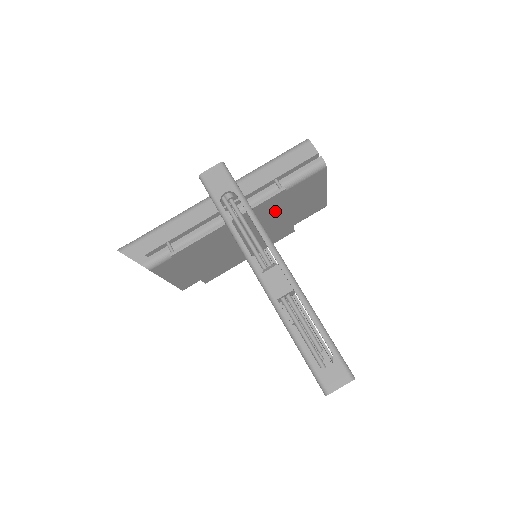
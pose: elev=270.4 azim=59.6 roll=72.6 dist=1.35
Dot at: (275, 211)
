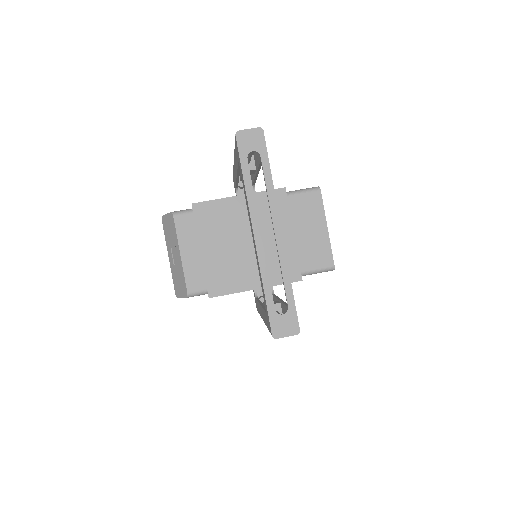
Dot at: (279, 216)
